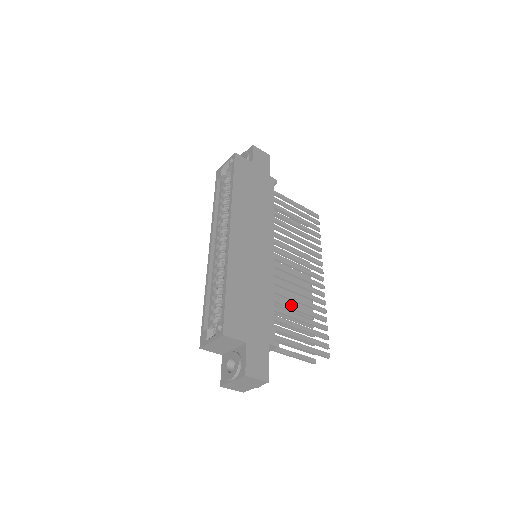
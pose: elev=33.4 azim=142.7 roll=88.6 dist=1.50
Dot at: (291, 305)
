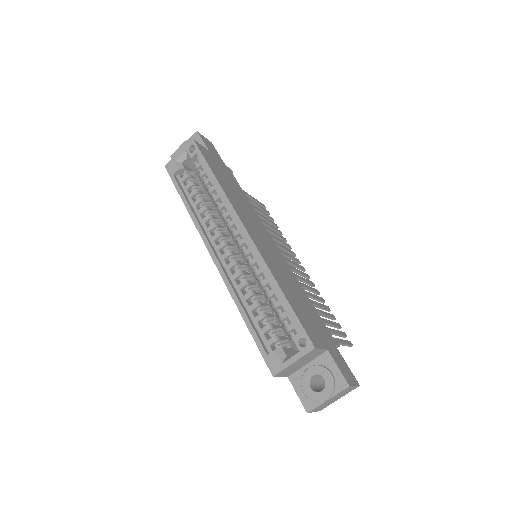
Dot at: occluded
